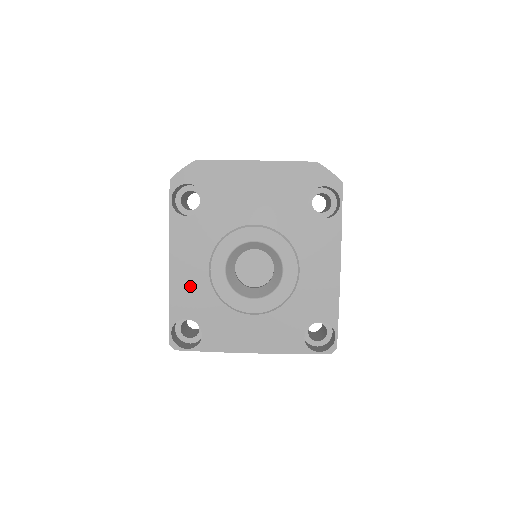
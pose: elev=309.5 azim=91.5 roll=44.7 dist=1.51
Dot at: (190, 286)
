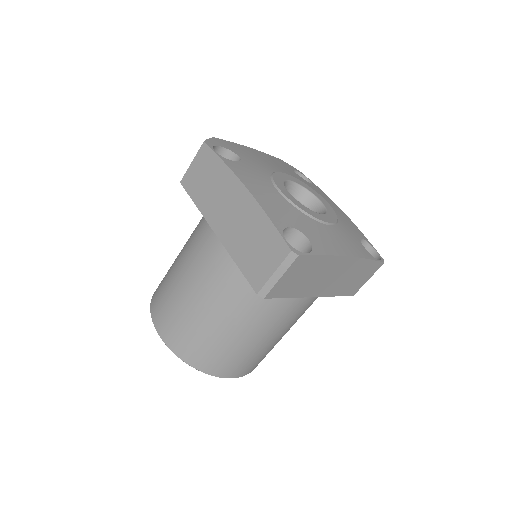
Dot at: (274, 202)
